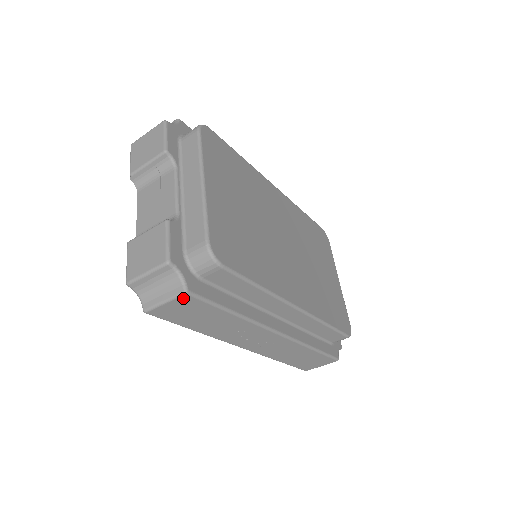
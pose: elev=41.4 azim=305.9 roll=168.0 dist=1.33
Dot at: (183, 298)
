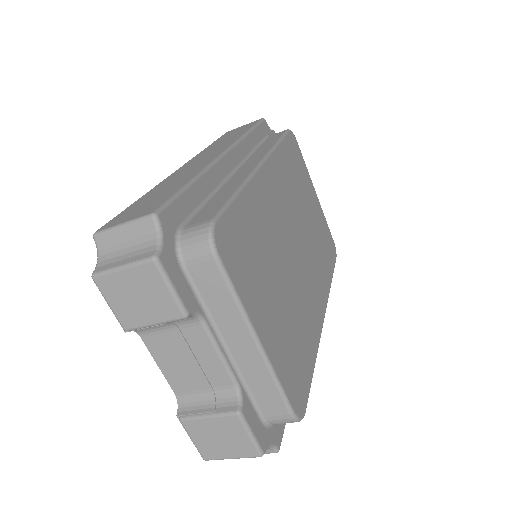
Dot at: occluded
